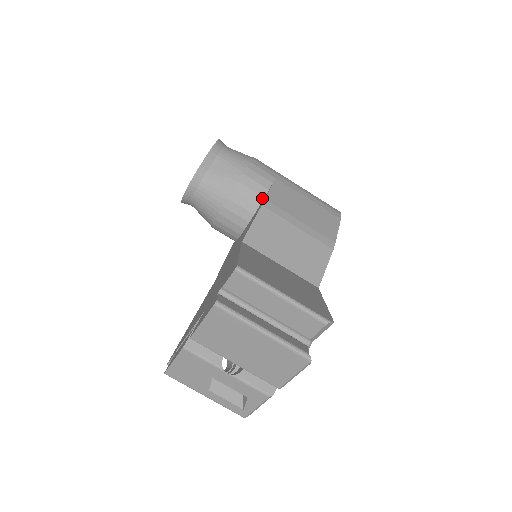
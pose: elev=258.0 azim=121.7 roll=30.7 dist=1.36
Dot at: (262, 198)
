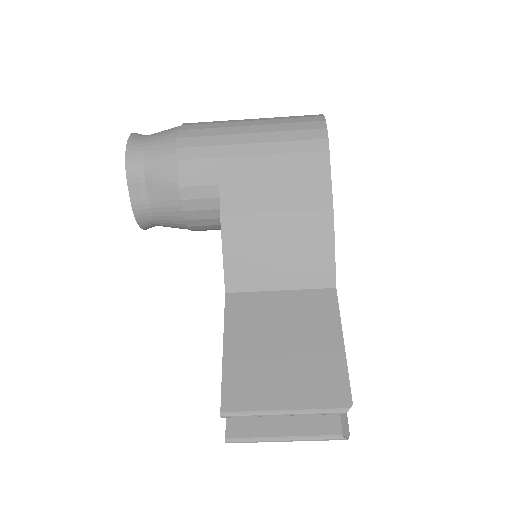
Dot at: (219, 199)
